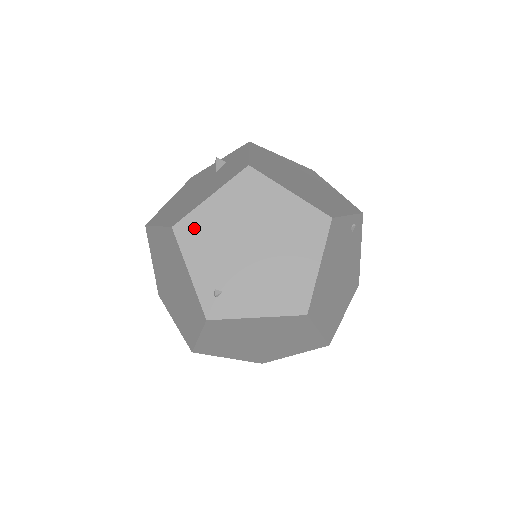
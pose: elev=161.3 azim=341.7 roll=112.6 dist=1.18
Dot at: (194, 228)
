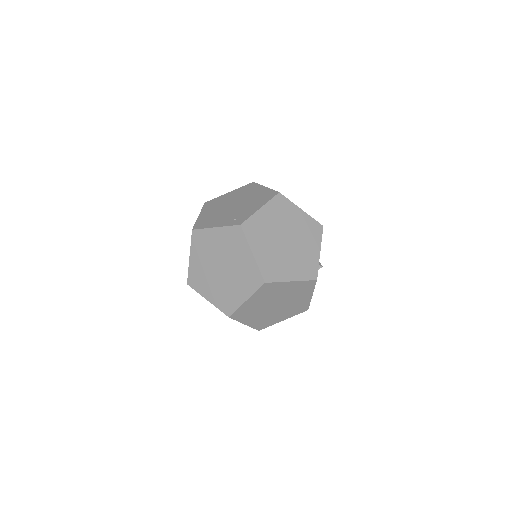
Dot at: (202, 222)
